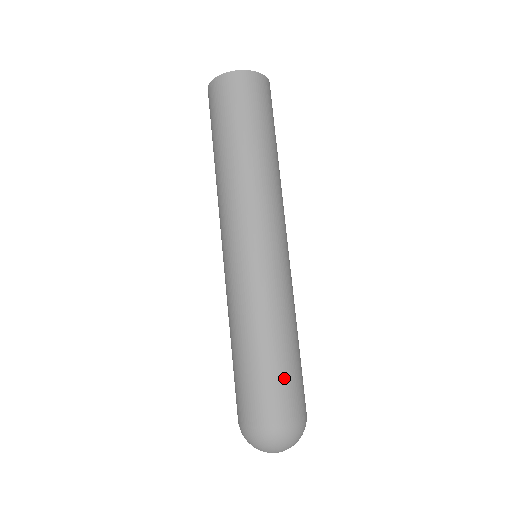
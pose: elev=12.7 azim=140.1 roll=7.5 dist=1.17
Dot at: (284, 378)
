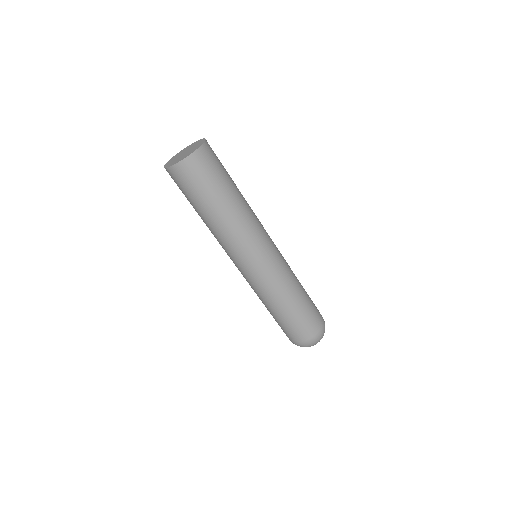
Dot at: (284, 326)
